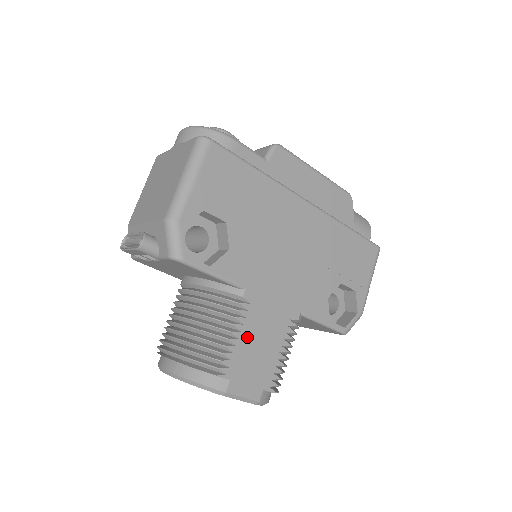
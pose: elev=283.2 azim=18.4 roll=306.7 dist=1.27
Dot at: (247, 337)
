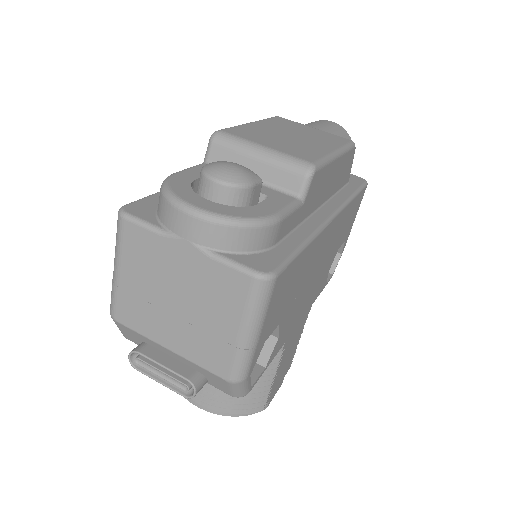
Dot at: (281, 367)
